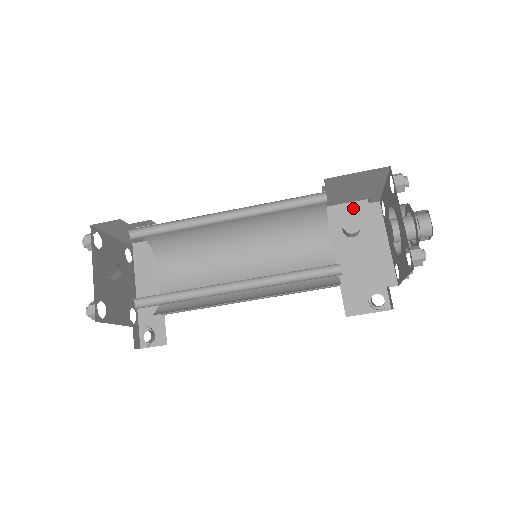
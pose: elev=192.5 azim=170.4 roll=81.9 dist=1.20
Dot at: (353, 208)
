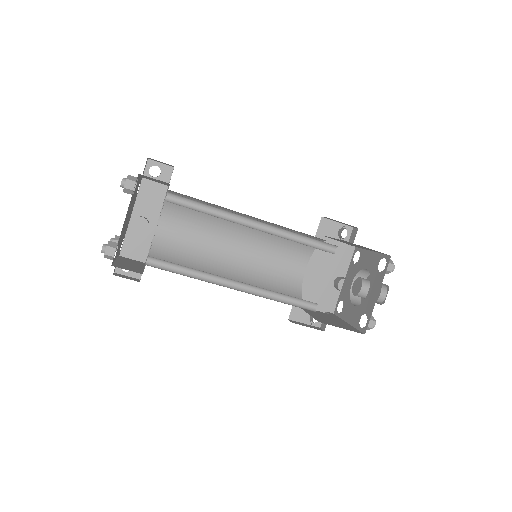
Dot at: (336, 242)
